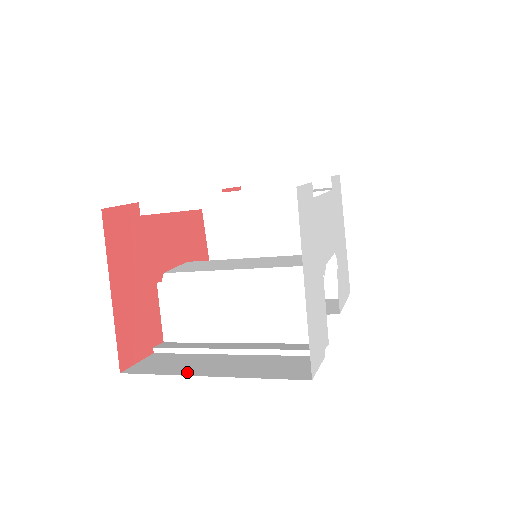
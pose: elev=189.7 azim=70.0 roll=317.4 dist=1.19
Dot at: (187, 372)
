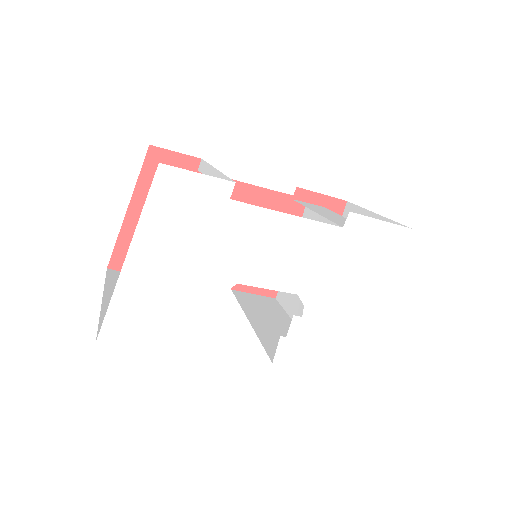
Dot at: (111, 290)
